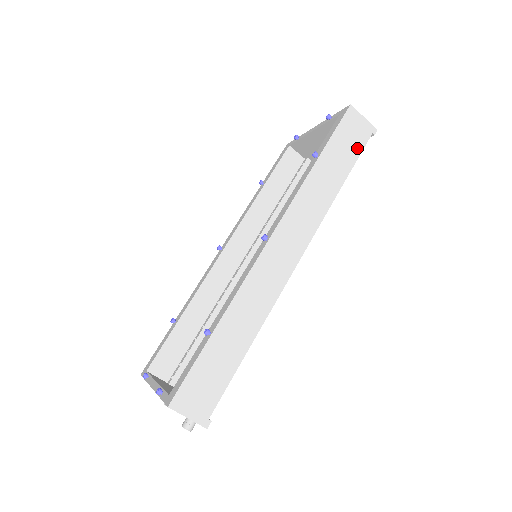
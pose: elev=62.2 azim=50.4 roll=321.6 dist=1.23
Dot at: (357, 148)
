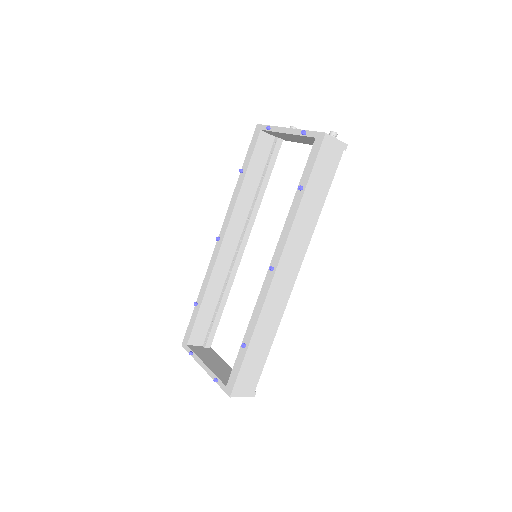
Dot at: (333, 169)
